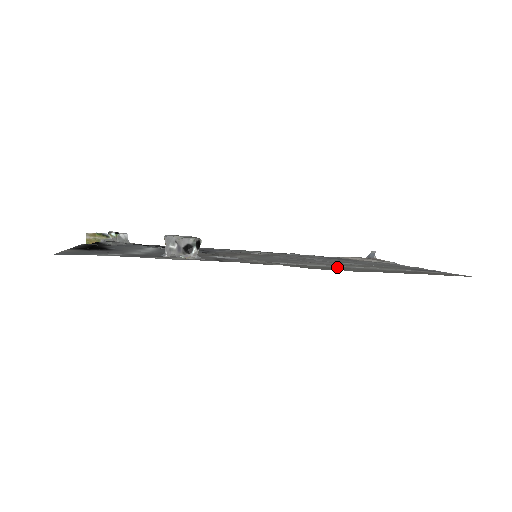
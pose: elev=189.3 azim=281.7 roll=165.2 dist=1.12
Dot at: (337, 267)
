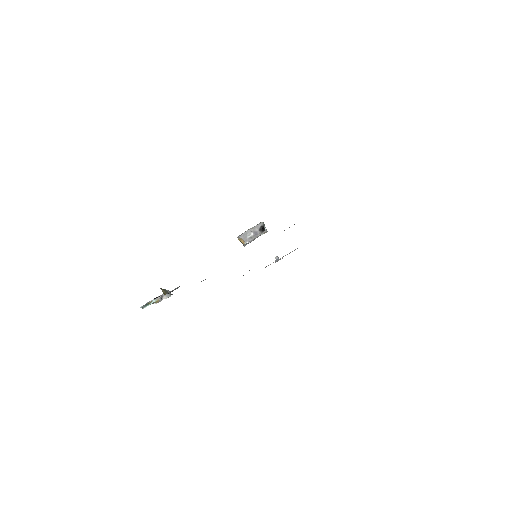
Dot at: occluded
